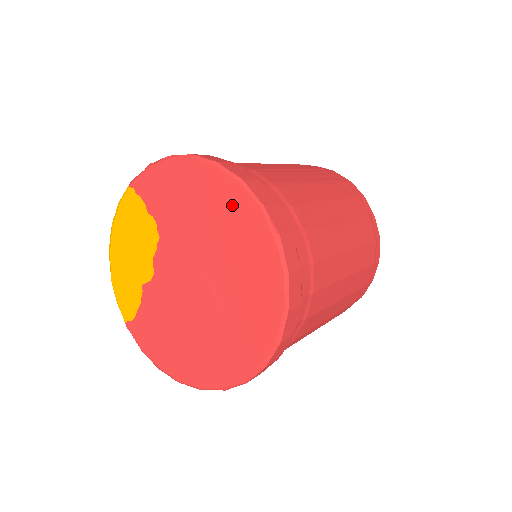
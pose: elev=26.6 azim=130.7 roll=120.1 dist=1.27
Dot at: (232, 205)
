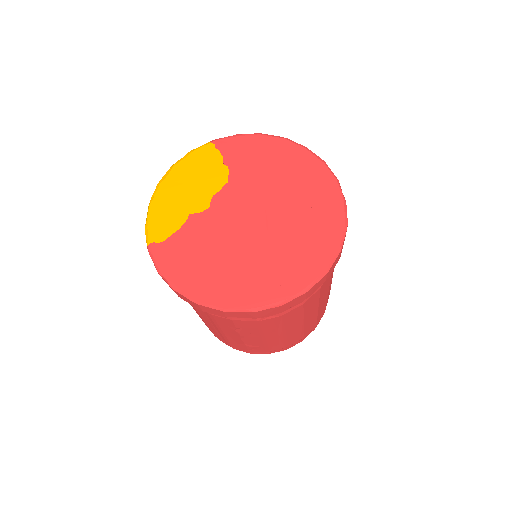
Dot at: (311, 173)
